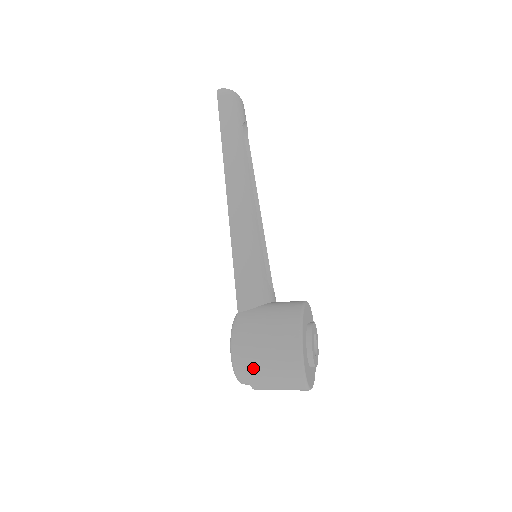
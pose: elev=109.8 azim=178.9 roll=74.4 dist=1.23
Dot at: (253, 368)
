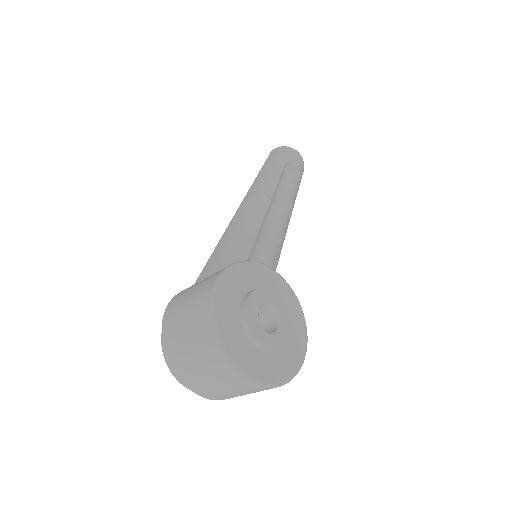
Dot at: (170, 335)
